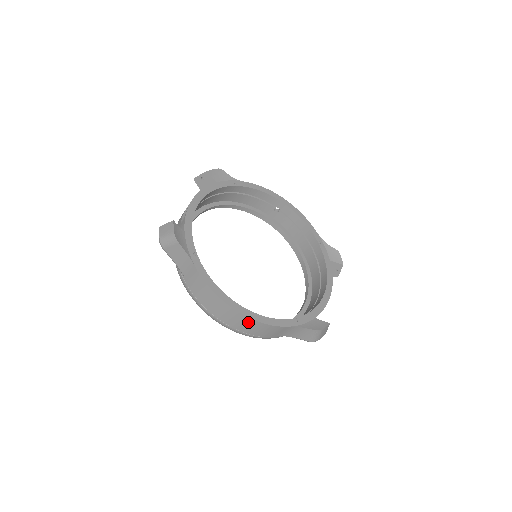
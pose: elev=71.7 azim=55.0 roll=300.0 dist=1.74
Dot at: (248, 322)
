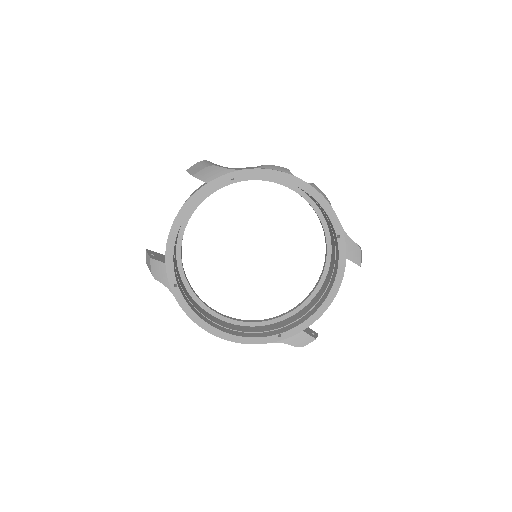
Dot at: occluded
